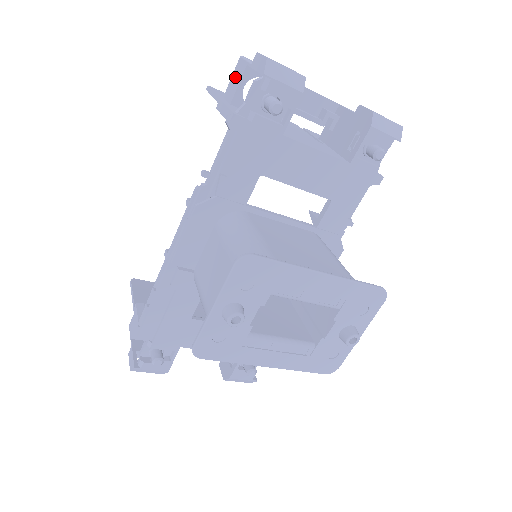
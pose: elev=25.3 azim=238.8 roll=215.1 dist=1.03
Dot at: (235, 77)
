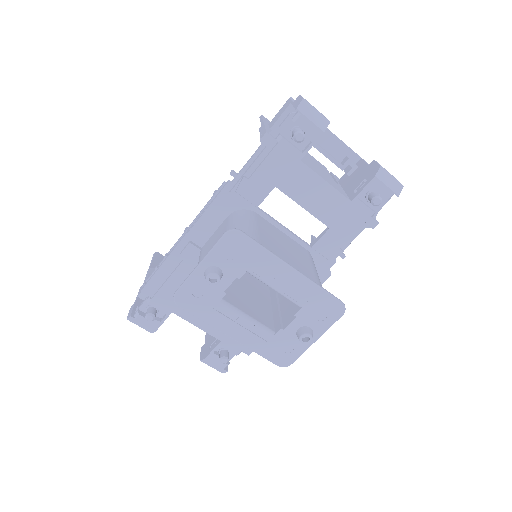
Dot at: (281, 111)
